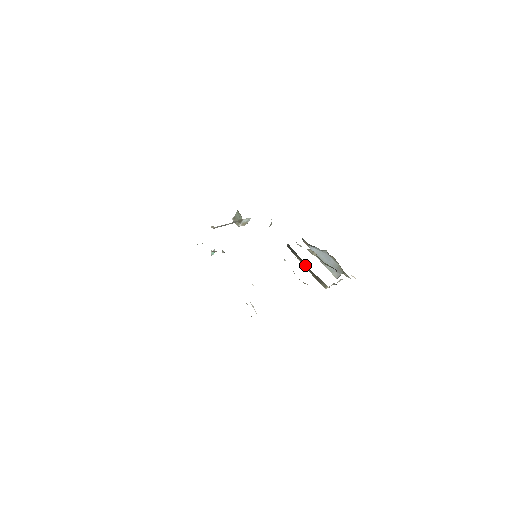
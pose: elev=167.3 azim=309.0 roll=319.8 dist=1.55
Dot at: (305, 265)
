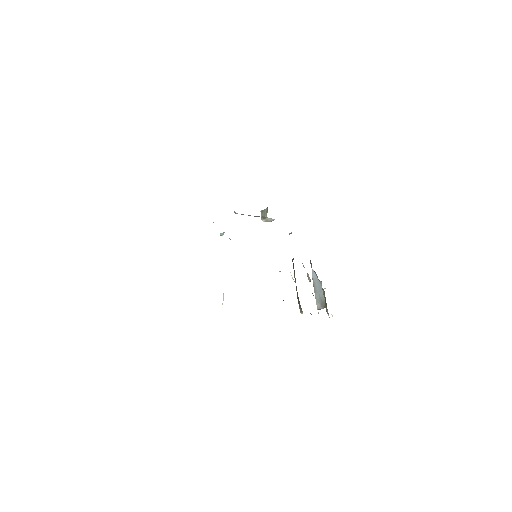
Dot at: occluded
